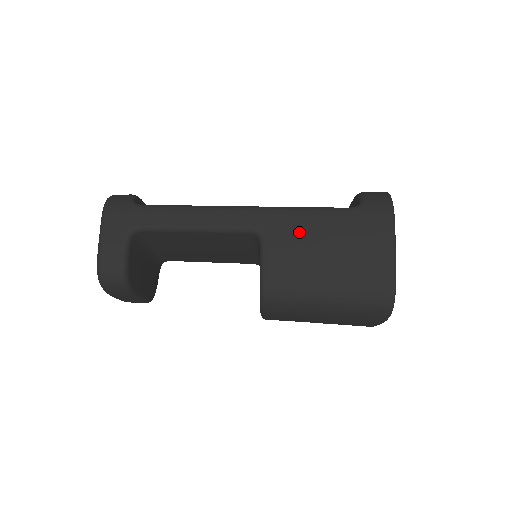
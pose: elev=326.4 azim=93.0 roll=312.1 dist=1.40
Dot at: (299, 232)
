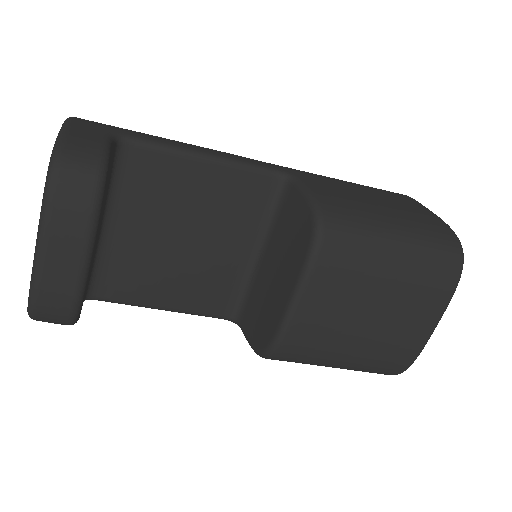
Dot at: (332, 183)
